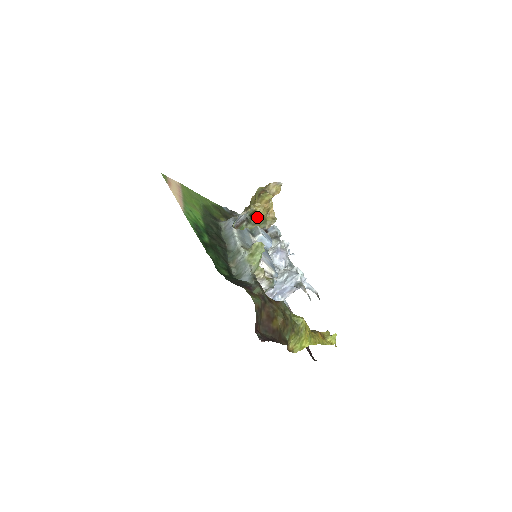
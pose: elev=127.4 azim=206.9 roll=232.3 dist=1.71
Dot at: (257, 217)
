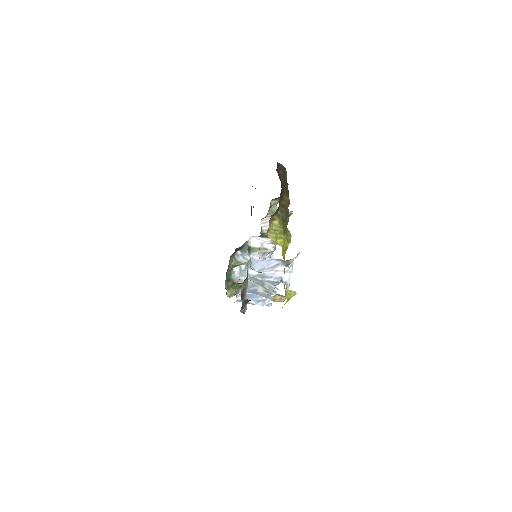
Dot at: occluded
